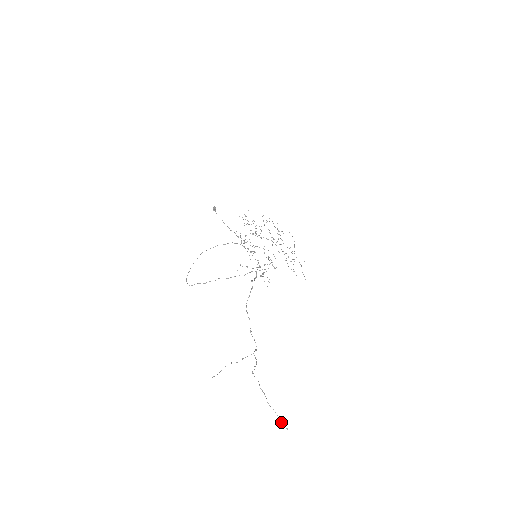
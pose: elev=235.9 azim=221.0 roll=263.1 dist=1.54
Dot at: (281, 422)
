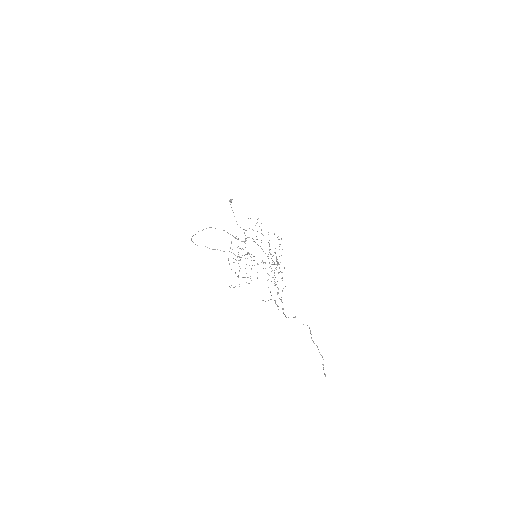
Dot at: occluded
